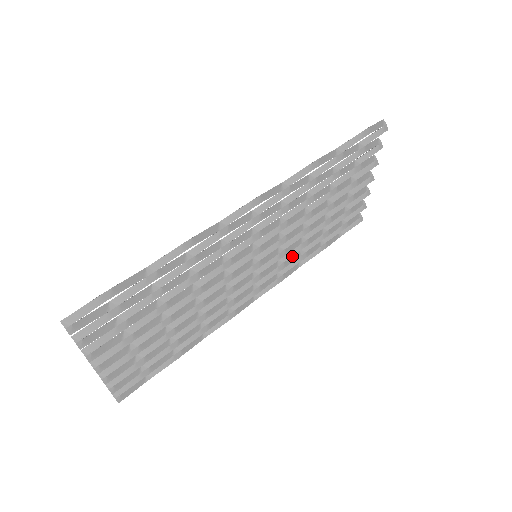
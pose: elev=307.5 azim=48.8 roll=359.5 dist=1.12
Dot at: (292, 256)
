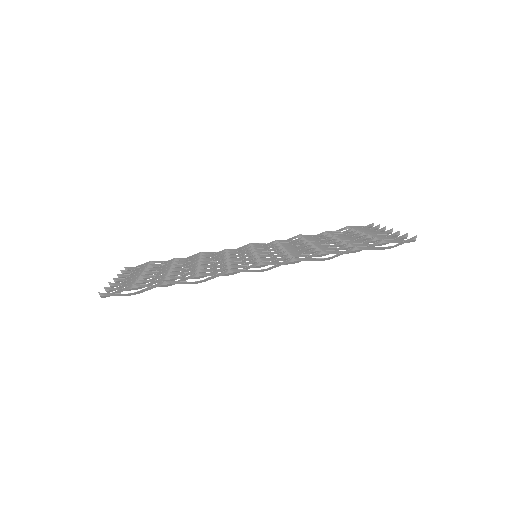
Dot at: (292, 241)
